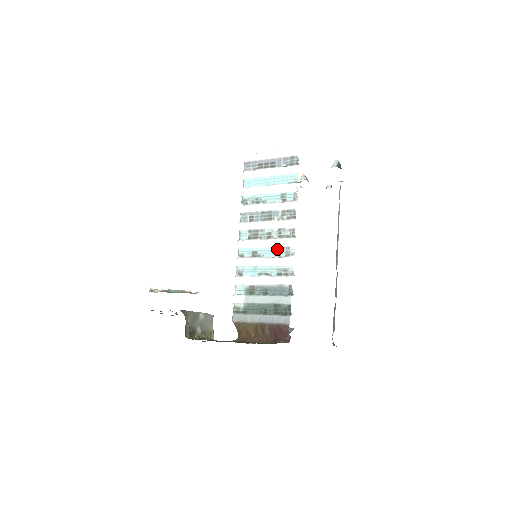
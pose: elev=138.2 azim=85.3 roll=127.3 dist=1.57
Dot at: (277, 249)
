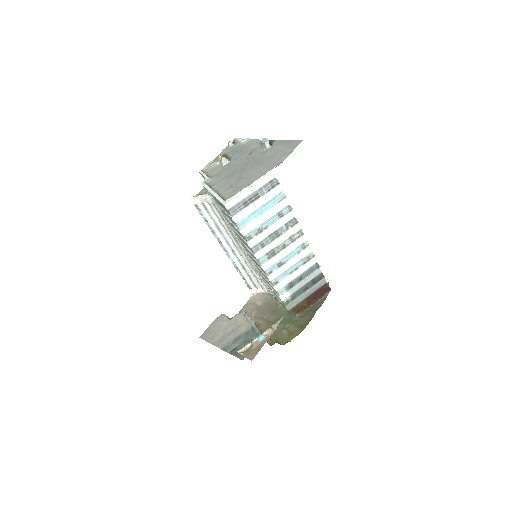
Dot at: (295, 250)
